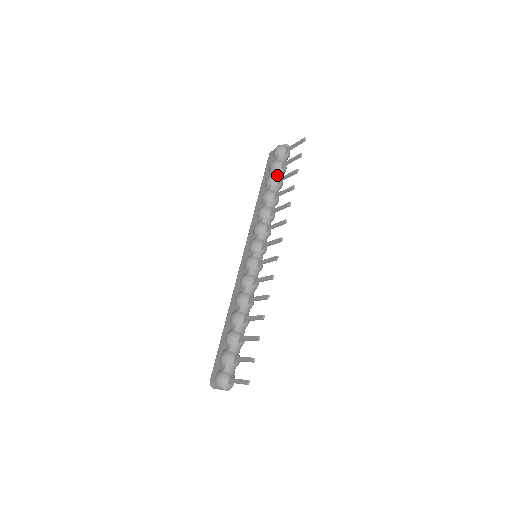
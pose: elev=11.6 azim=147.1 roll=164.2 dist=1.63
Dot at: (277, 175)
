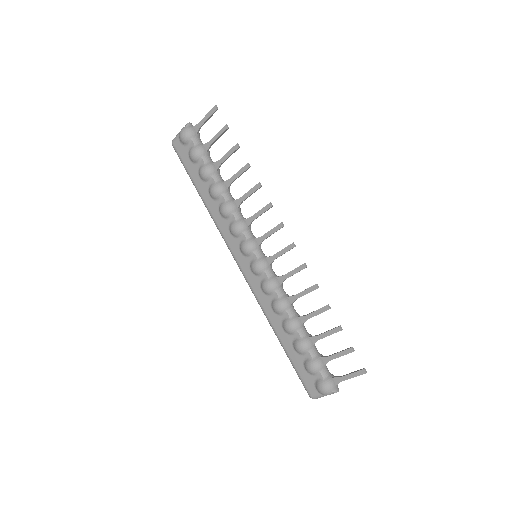
Dot at: (209, 162)
